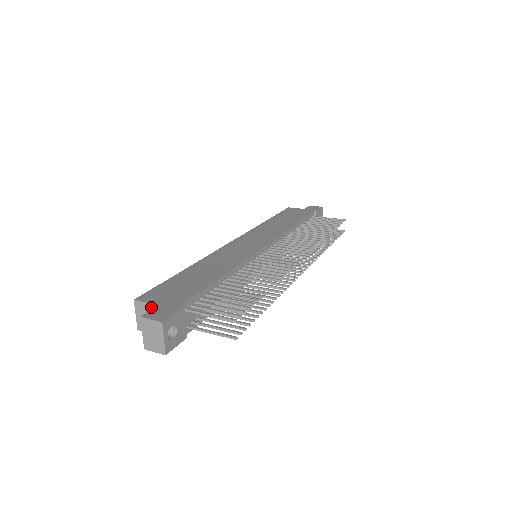
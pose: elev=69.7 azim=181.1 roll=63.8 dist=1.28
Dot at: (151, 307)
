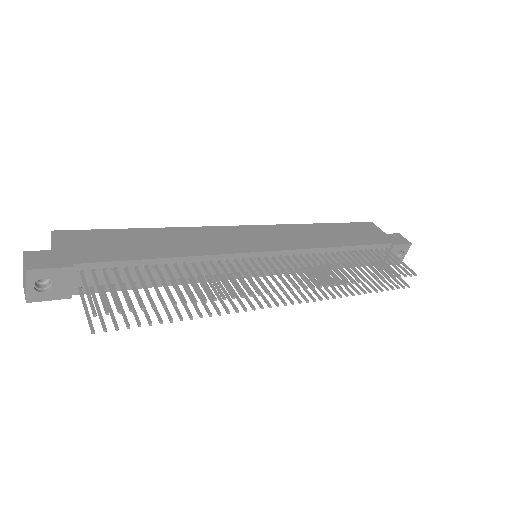
Dot at: (55, 247)
